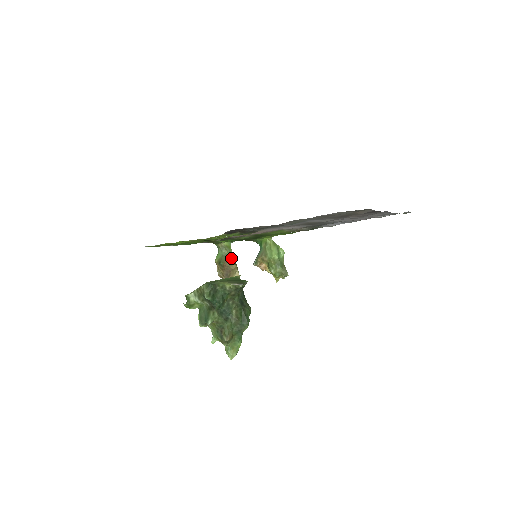
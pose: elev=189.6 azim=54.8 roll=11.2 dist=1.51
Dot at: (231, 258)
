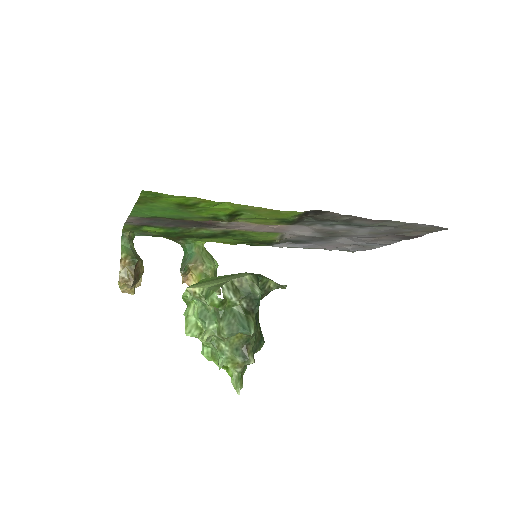
Dot at: occluded
